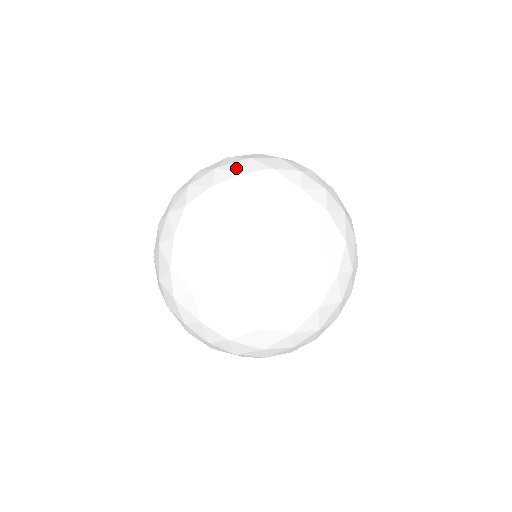
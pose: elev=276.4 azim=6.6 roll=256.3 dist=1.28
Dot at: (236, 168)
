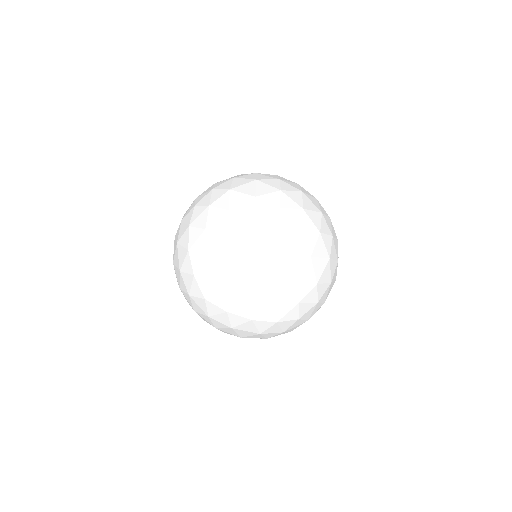
Dot at: (316, 221)
